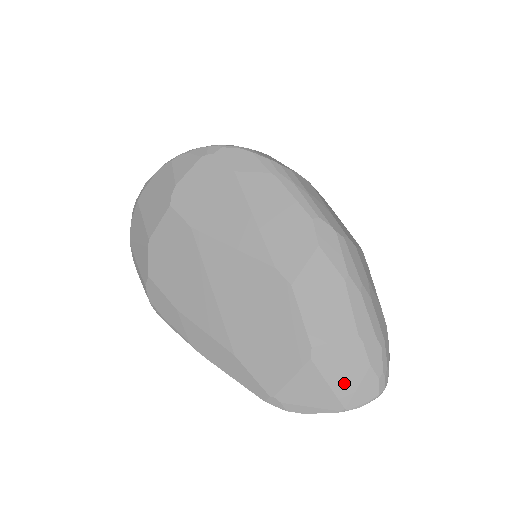
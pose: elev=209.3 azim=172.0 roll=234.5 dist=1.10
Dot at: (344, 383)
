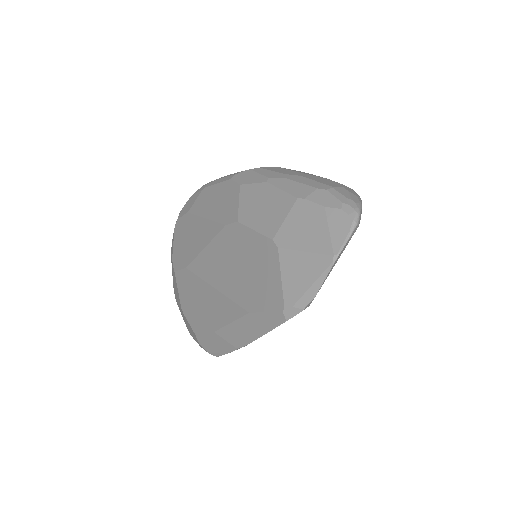
Dot at: (316, 239)
